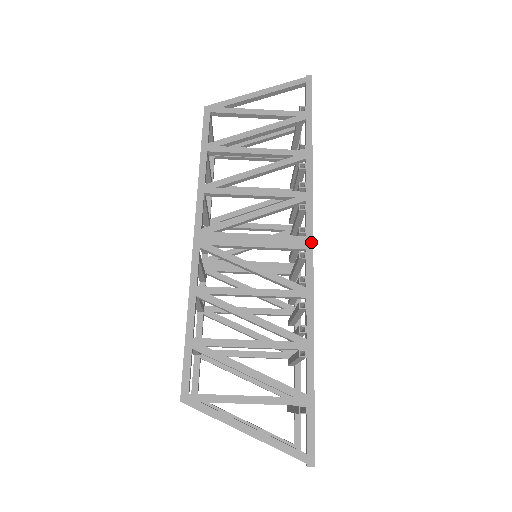
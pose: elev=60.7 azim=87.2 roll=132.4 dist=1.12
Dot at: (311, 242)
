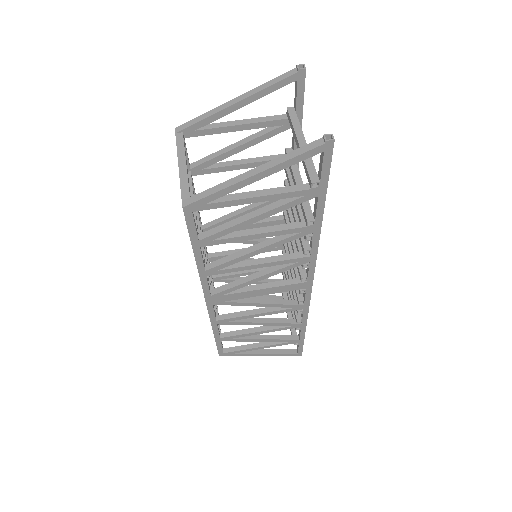
Dot at: occluded
